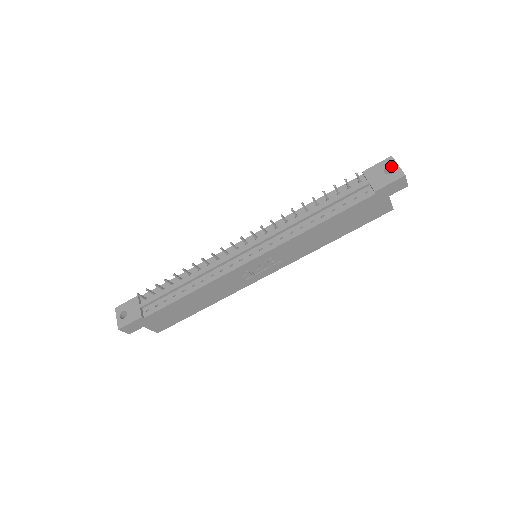
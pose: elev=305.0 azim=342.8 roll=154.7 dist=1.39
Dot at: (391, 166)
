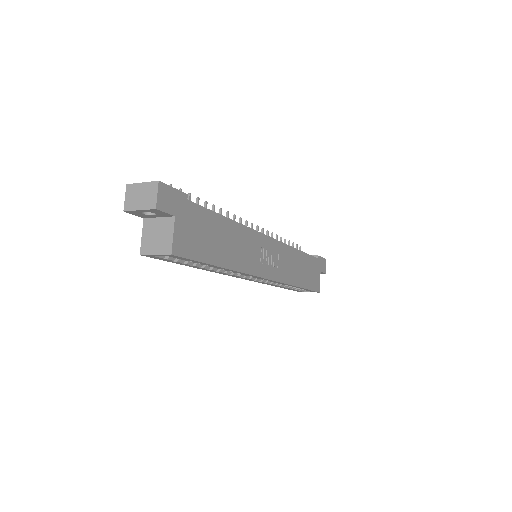
Dot at: occluded
